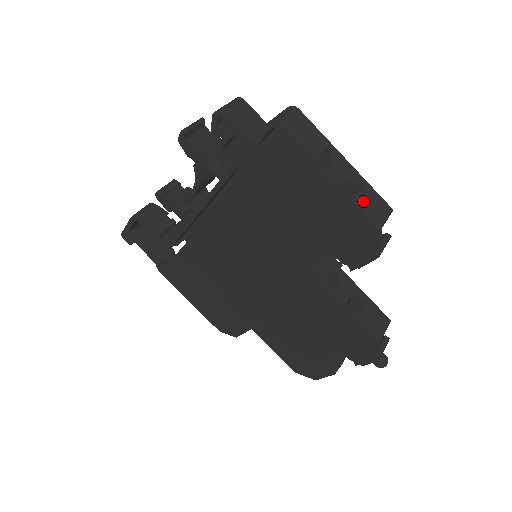
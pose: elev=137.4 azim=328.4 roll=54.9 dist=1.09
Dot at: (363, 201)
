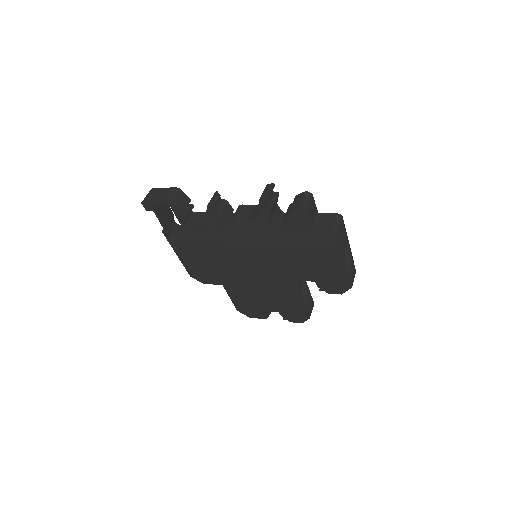
Dot at: (351, 272)
